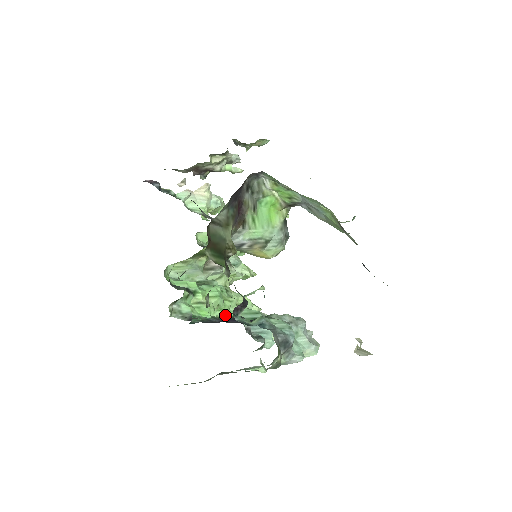
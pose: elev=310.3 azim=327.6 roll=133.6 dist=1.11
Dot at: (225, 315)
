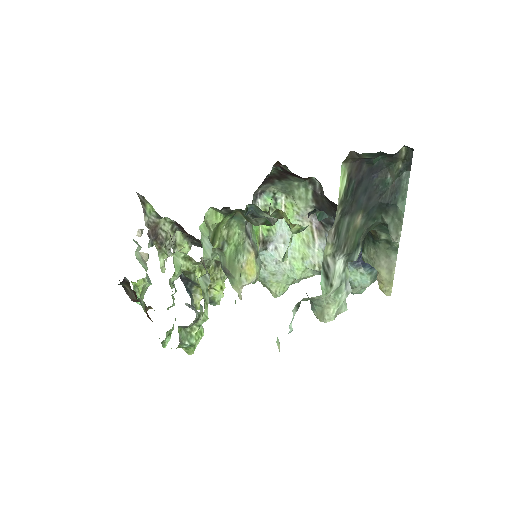
Dot at: occluded
